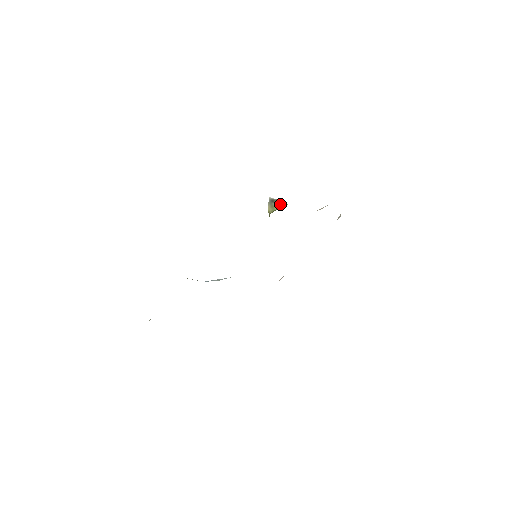
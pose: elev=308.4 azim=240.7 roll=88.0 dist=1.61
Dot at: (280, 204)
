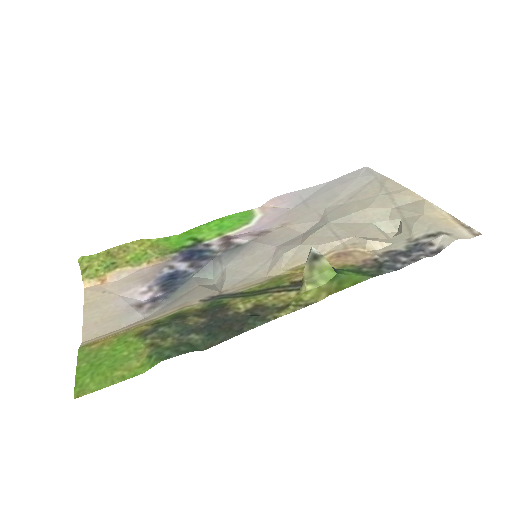
Dot at: (325, 268)
